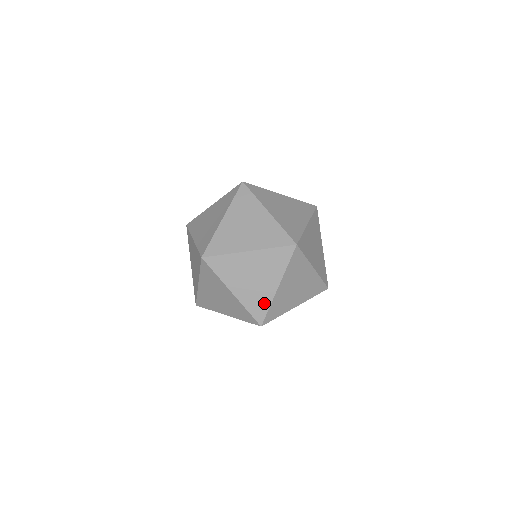
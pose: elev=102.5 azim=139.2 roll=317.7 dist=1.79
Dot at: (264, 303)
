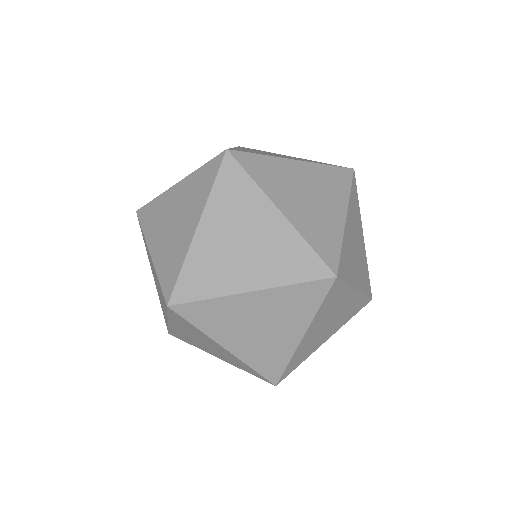
Dot at: (191, 343)
